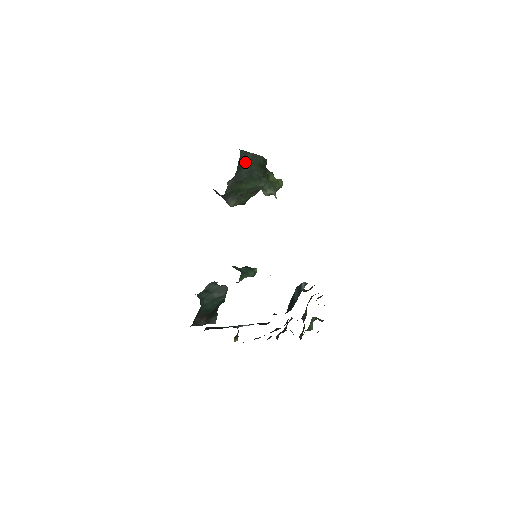
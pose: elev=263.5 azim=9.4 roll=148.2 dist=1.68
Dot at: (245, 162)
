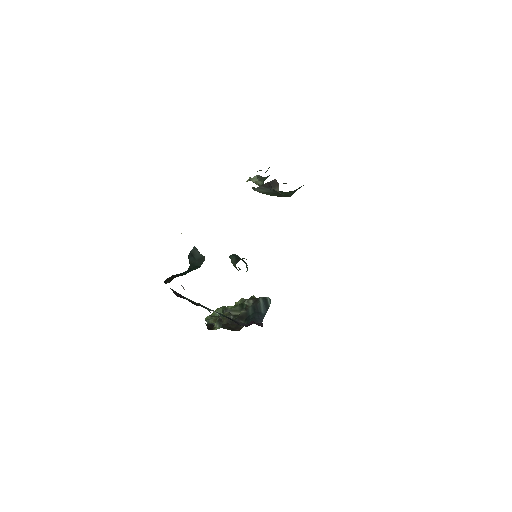
Dot at: occluded
